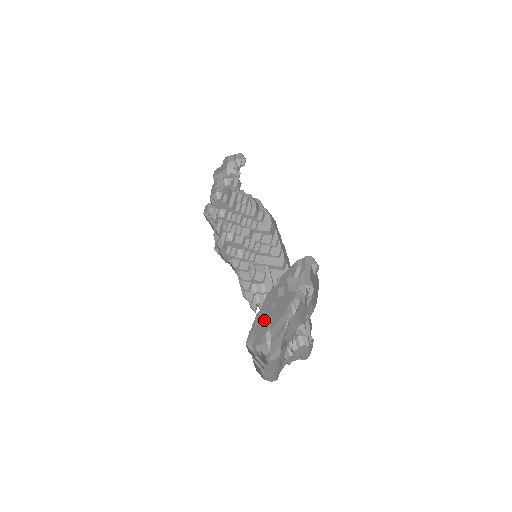
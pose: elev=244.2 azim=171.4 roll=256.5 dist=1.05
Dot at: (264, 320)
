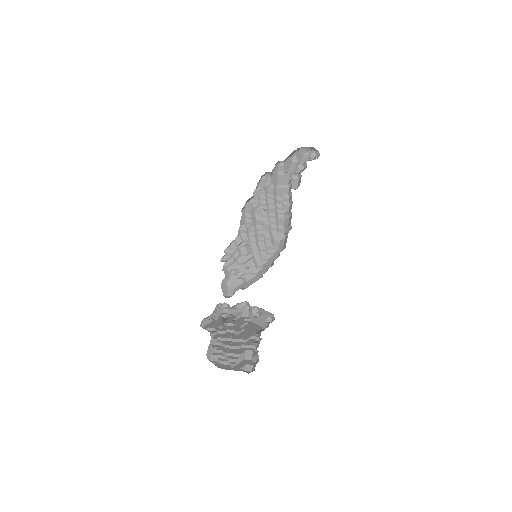
Dot at: occluded
